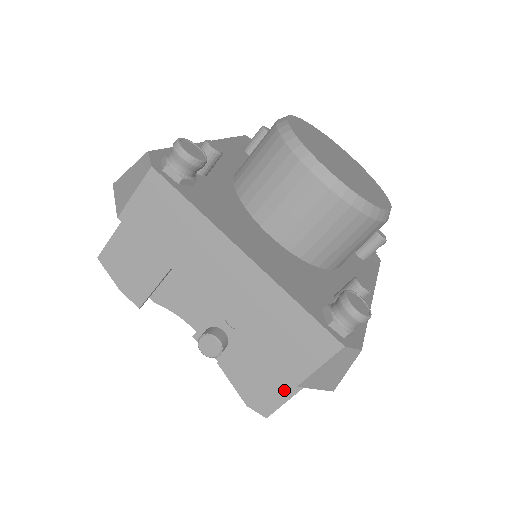
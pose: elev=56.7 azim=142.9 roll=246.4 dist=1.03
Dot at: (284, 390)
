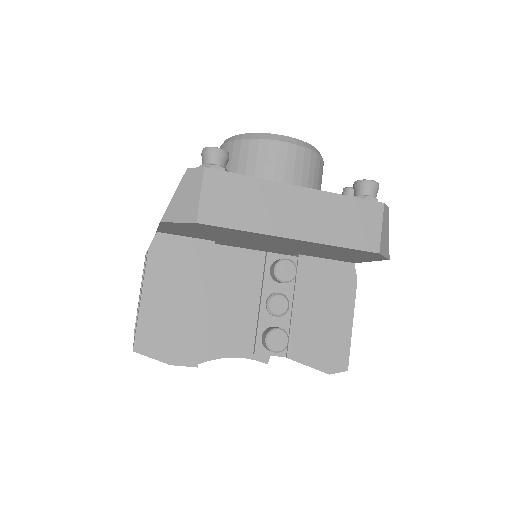
Dot at: (343, 334)
